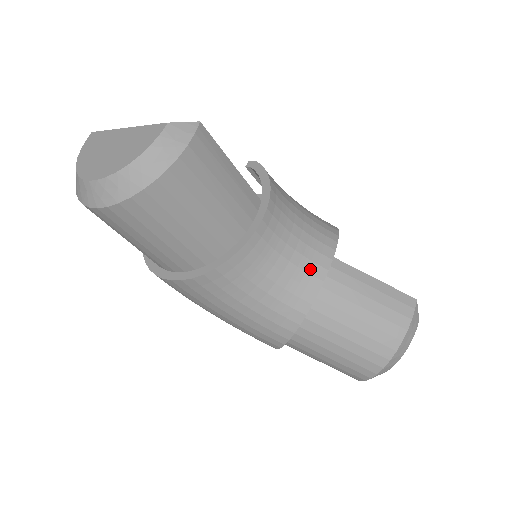
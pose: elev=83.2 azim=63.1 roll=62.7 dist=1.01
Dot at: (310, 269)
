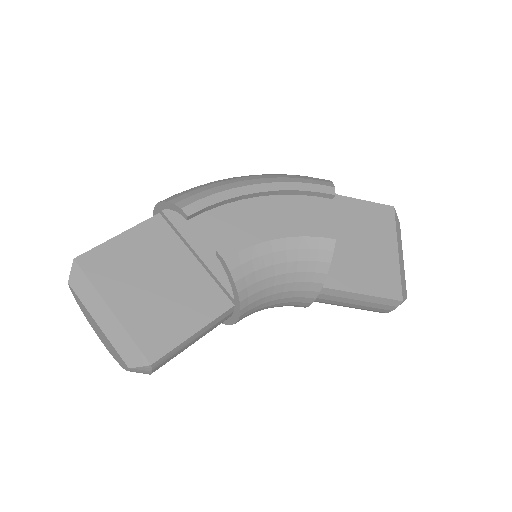
Dot at: (295, 304)
